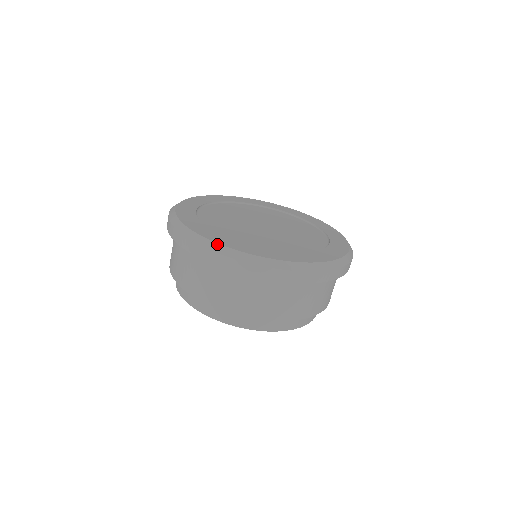
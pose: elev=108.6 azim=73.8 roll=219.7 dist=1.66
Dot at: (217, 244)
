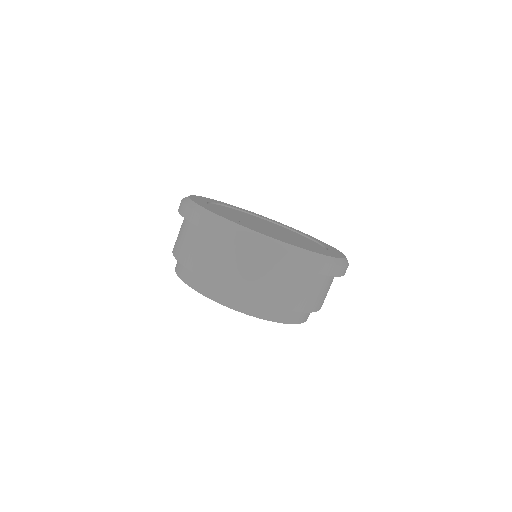
Dot at: occluded
